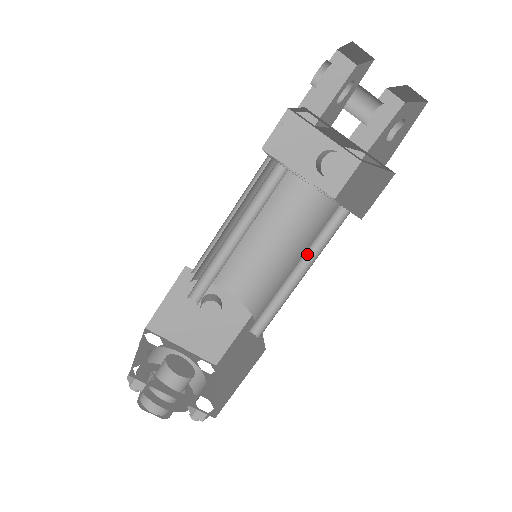
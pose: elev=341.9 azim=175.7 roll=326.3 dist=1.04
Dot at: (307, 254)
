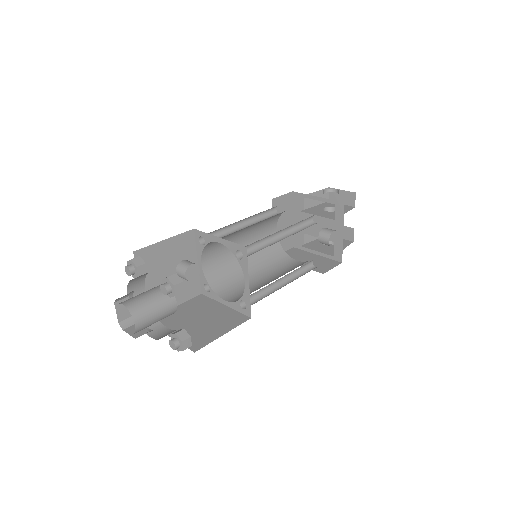
Dot at: (289, 274)
